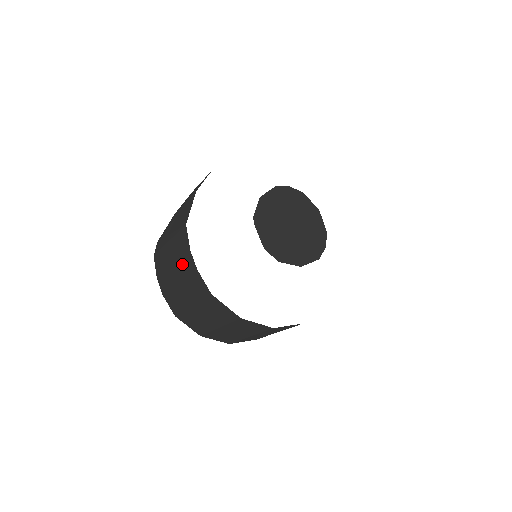
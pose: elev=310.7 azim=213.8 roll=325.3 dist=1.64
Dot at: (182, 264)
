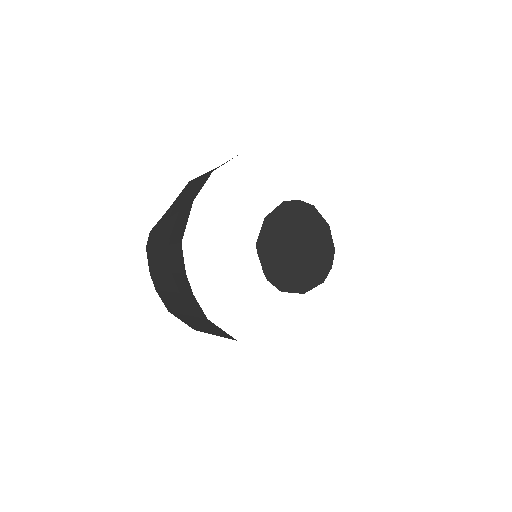
Dot at: (177, 279)
